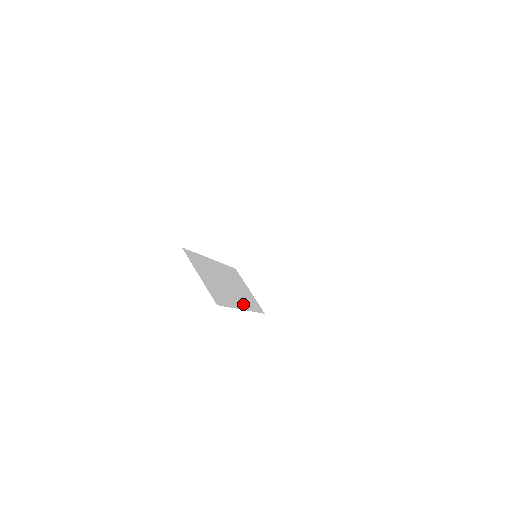
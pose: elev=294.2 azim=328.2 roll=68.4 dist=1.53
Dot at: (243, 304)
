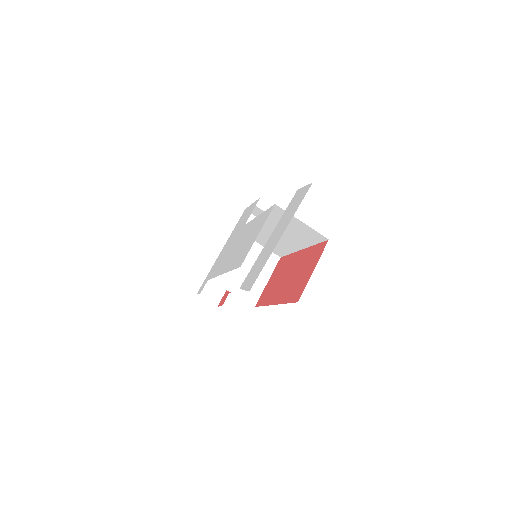
Dot at: occluded
